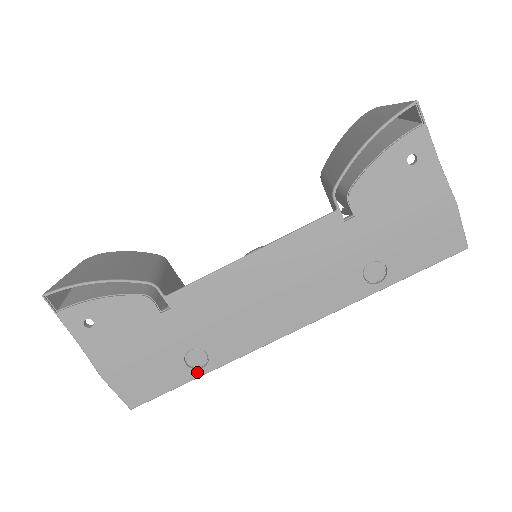
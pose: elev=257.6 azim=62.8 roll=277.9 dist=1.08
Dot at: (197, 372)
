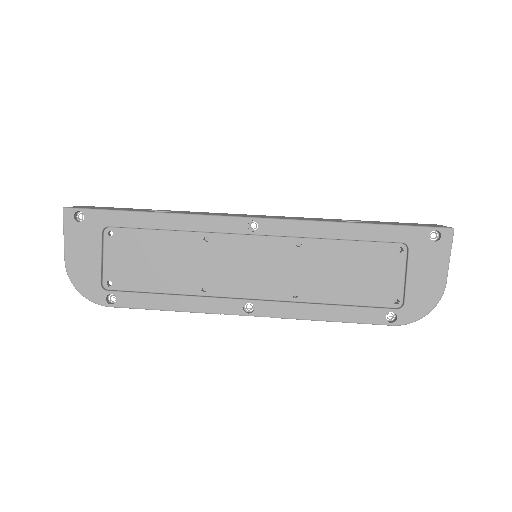
Dot at: (148, 211)
